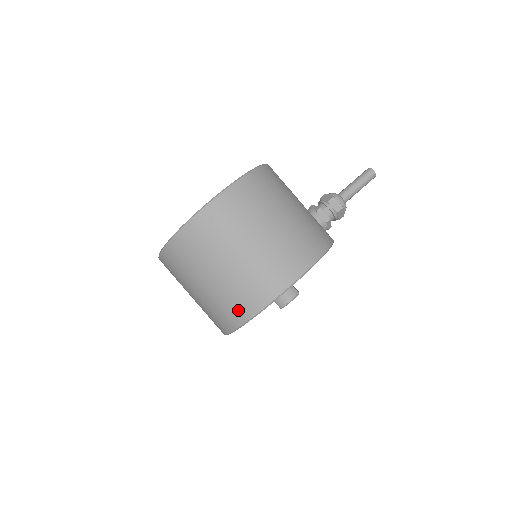
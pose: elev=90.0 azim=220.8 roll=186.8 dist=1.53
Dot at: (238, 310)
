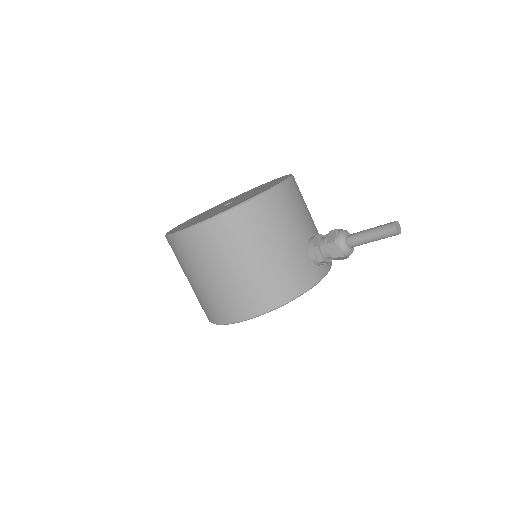
Dot at: (204, 311)
